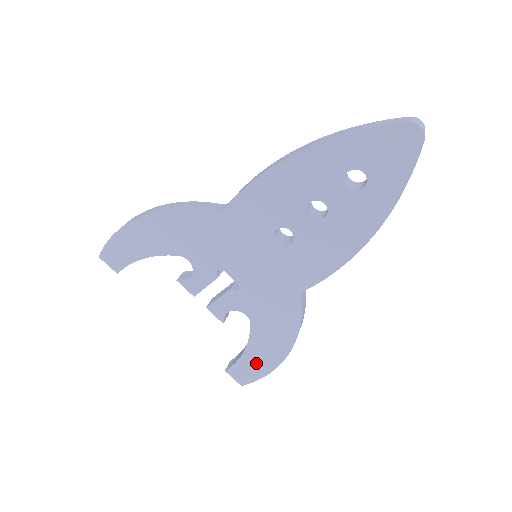
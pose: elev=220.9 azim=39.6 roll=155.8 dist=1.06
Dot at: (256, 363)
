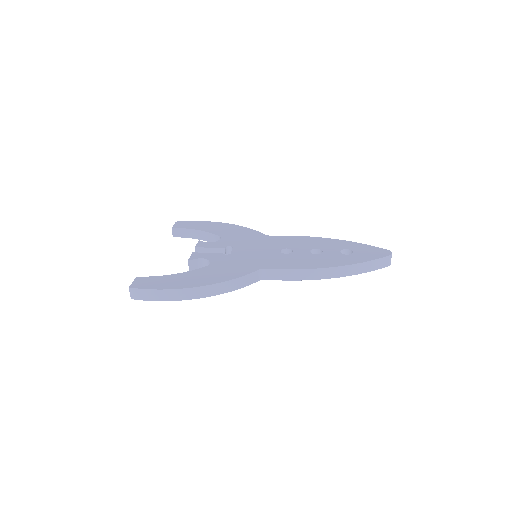
Dot at: occluded
